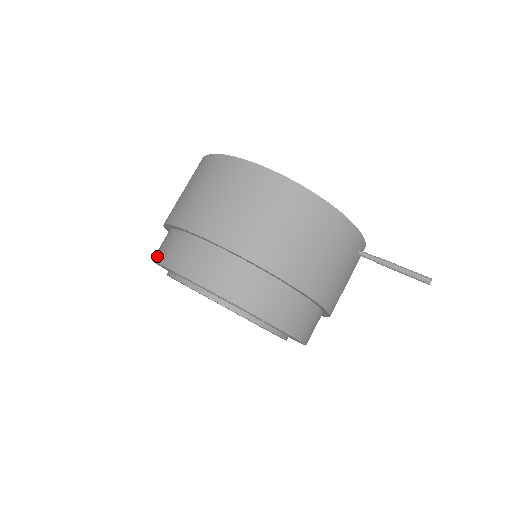
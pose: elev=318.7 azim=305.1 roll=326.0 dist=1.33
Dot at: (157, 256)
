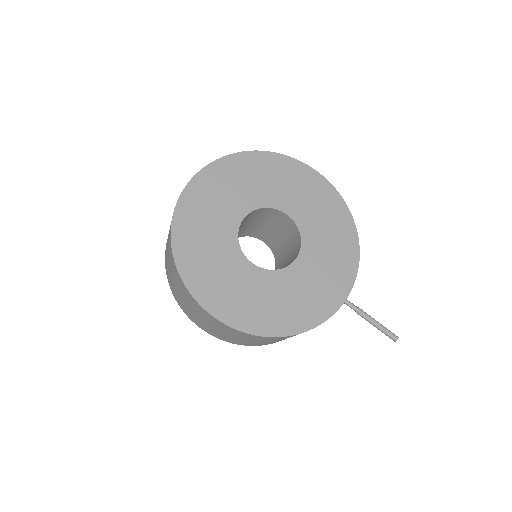
Dot at: occluded
